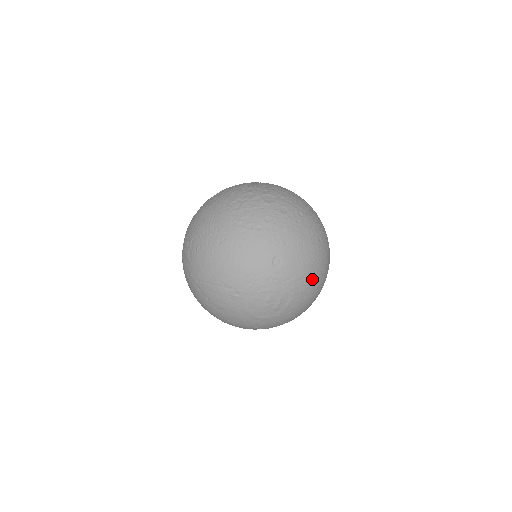
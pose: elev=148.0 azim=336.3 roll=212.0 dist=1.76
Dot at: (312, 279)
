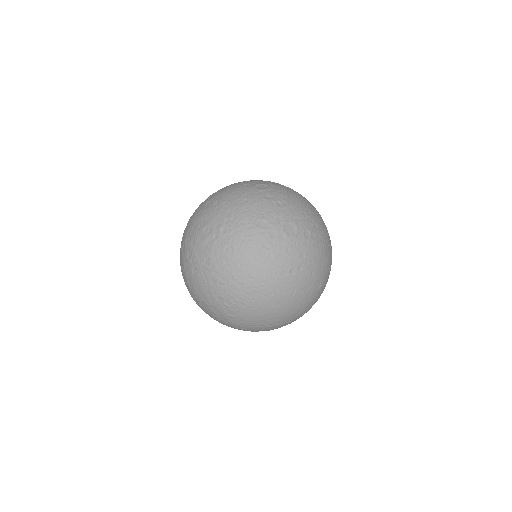
Dot at: occluded
